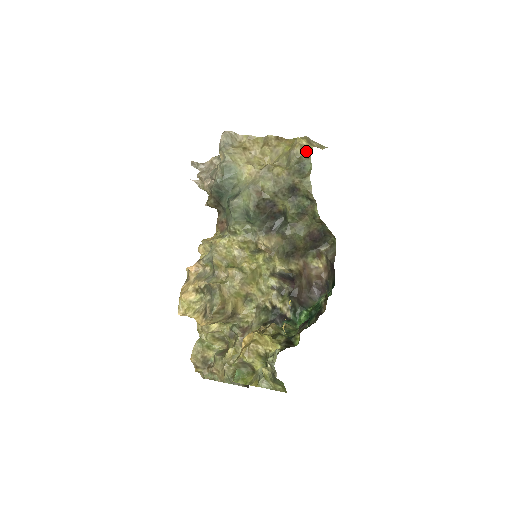
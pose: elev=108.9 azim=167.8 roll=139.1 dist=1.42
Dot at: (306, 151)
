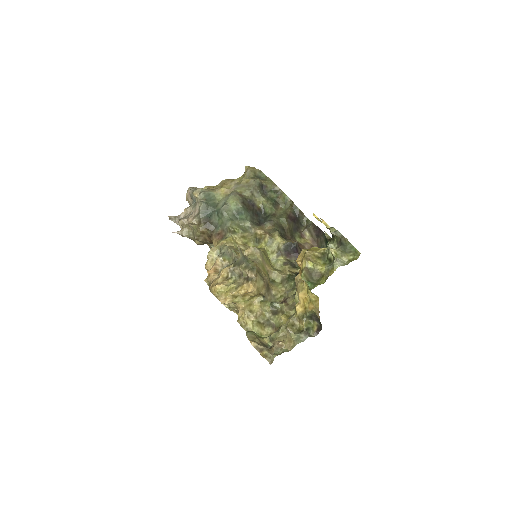
Dot at: (256, 169)
